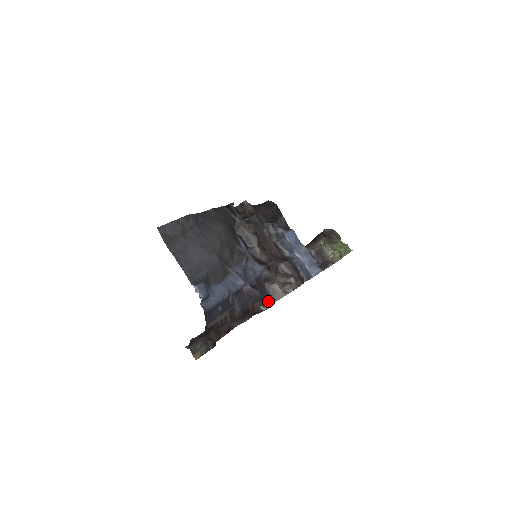
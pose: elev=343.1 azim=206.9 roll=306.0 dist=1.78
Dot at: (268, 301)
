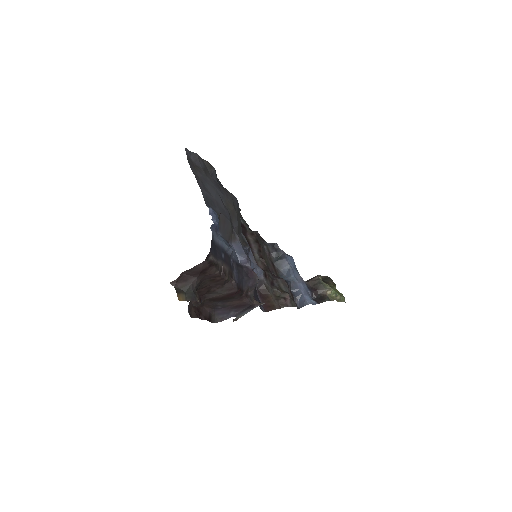
Dot at: occluded
